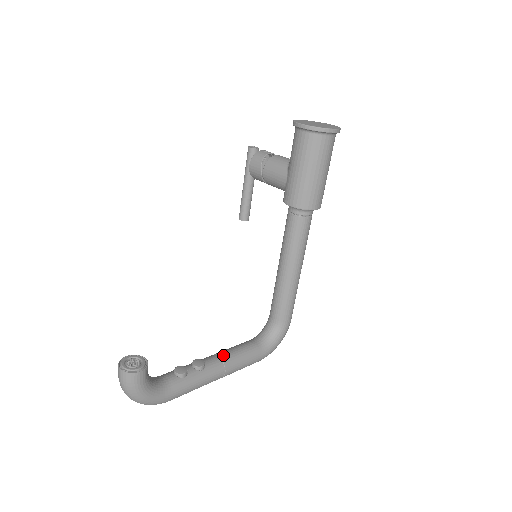
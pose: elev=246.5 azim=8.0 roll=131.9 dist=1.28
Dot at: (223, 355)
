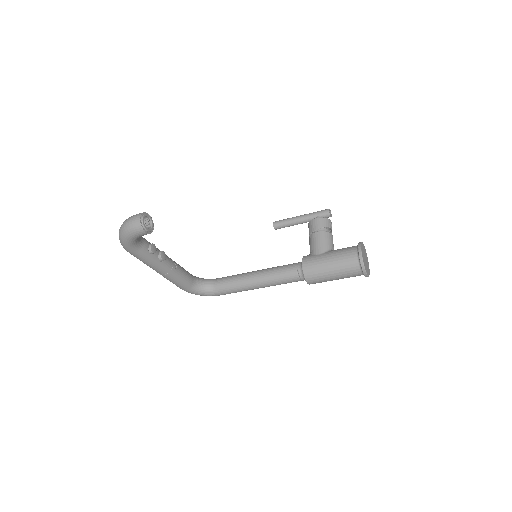
Dot at: (175, 266)
